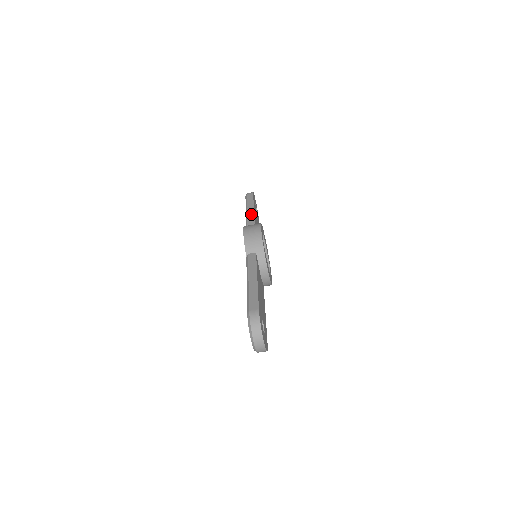
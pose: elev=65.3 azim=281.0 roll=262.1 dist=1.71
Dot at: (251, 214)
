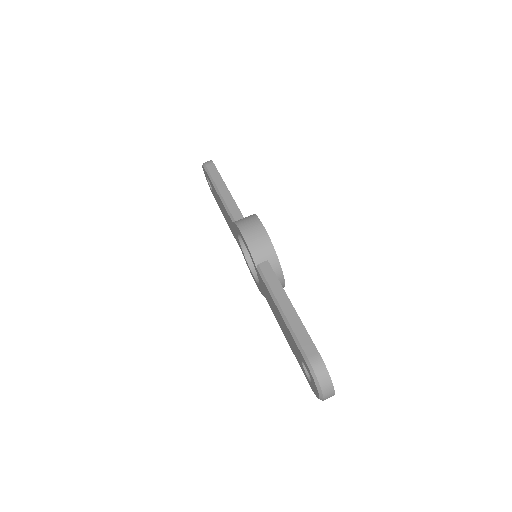
Dot at: (229, 198)
